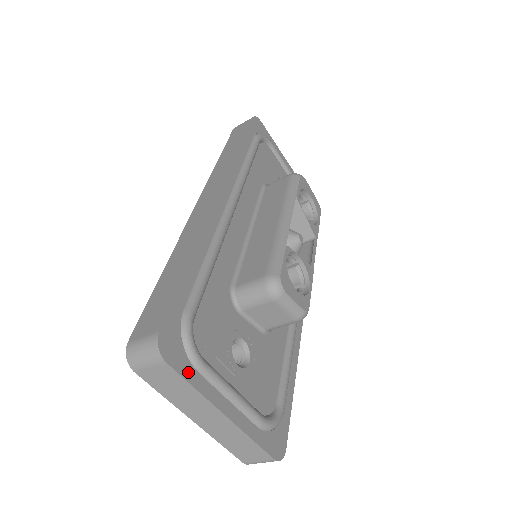
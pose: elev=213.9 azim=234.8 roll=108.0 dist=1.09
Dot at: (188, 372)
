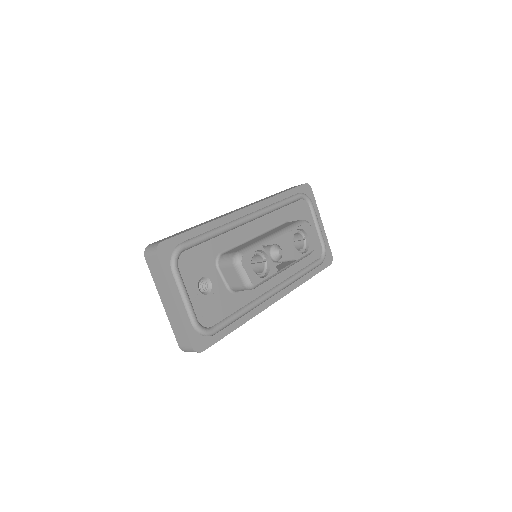
Dot at: (166, 268)
